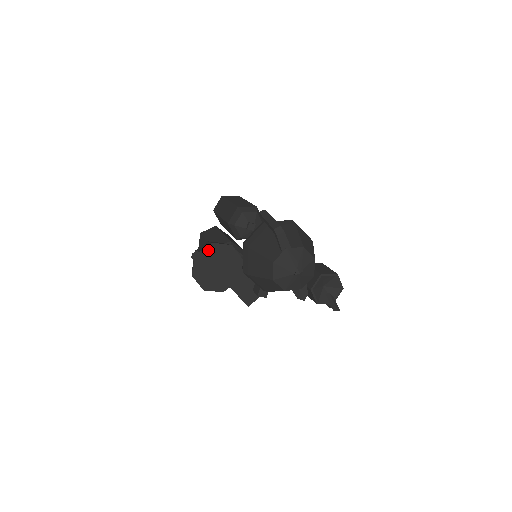
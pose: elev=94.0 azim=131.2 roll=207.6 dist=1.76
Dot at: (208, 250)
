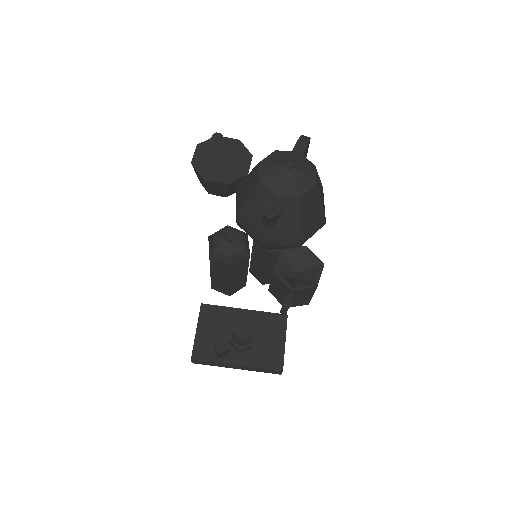
Dot at: (231, 141)
